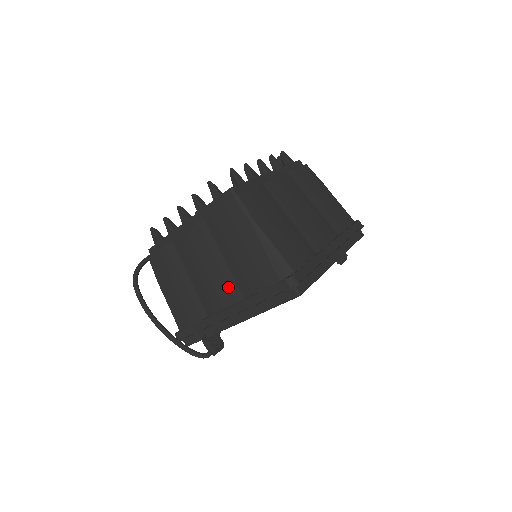
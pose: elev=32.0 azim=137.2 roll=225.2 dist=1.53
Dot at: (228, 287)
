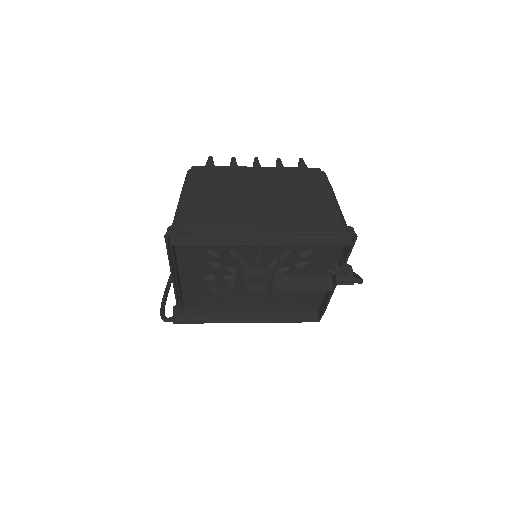
Dot at: occluded
